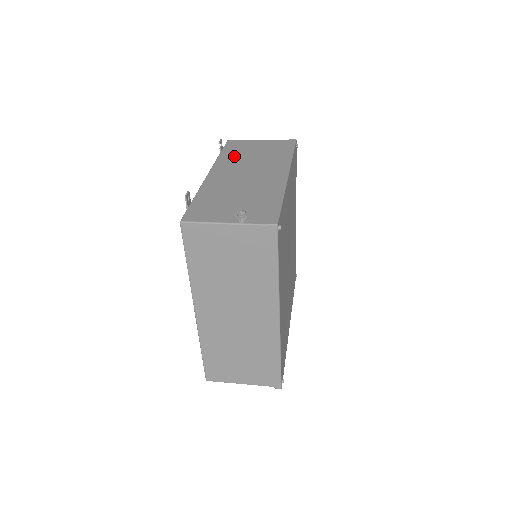
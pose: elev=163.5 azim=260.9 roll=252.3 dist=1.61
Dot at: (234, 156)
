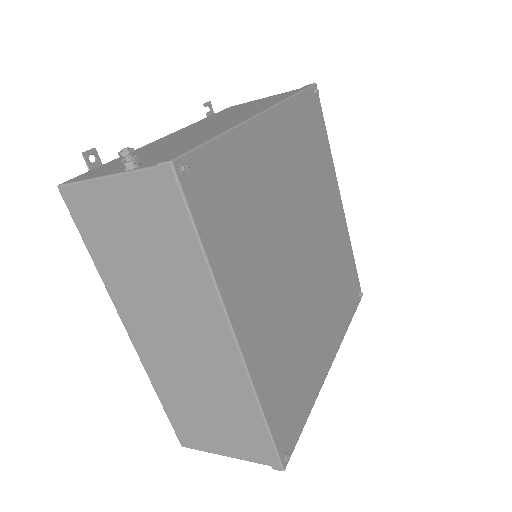
Dot at: (216, 116)
